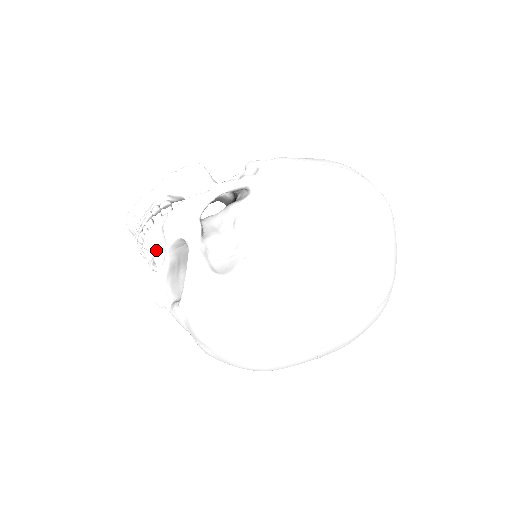
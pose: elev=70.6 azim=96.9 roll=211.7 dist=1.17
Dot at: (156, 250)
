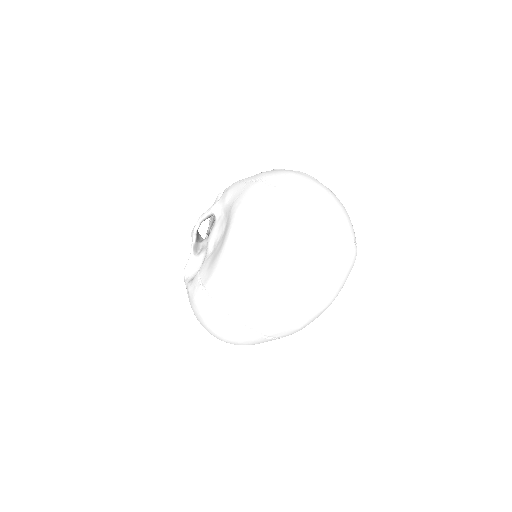
Dot at: occluded
